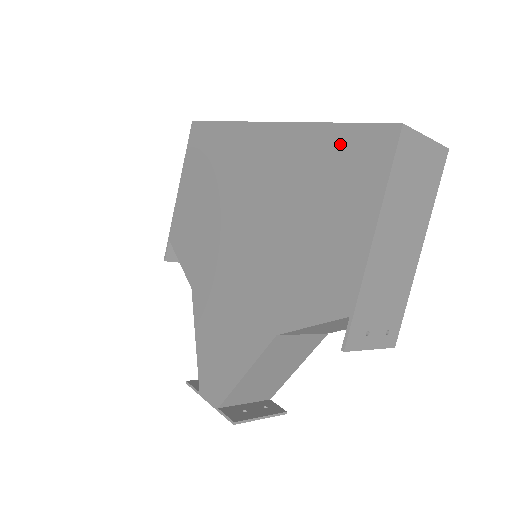
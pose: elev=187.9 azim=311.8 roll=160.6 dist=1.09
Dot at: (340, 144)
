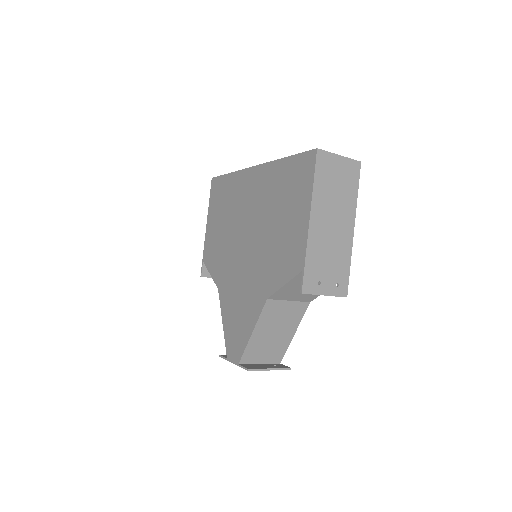
Dot at: (289, 169)
